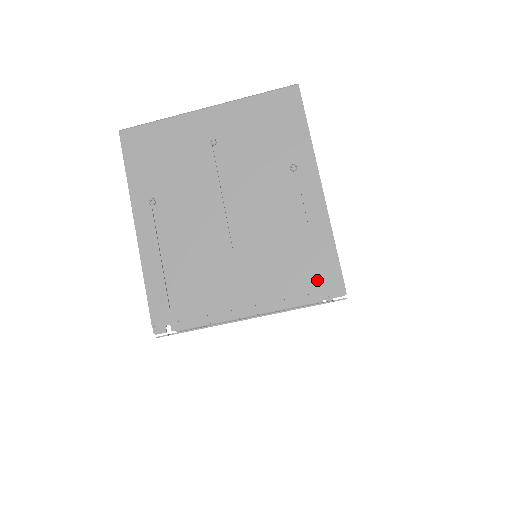
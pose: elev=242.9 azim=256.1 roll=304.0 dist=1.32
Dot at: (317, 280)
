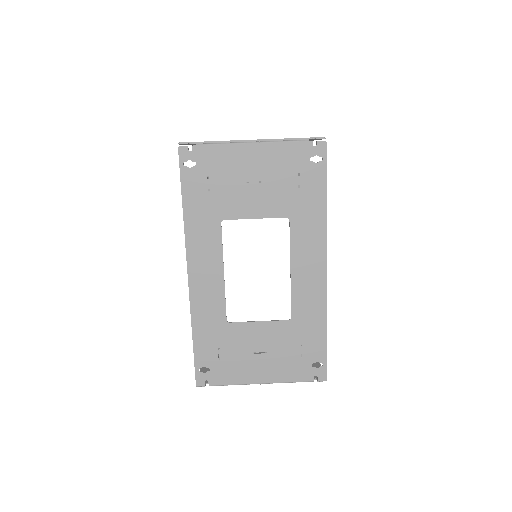
Dot at: occluded
